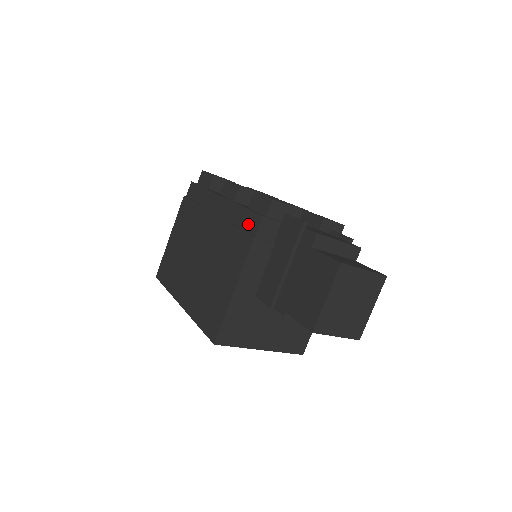
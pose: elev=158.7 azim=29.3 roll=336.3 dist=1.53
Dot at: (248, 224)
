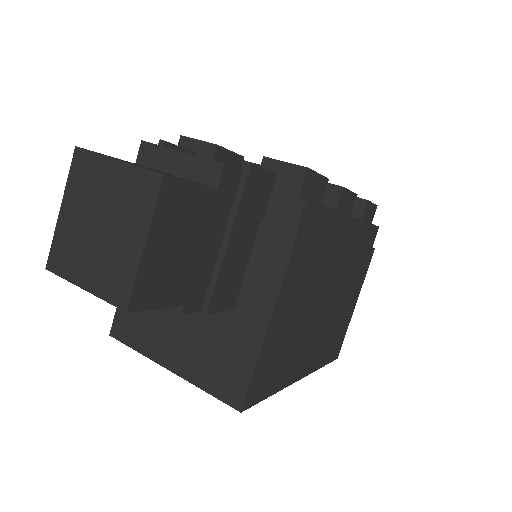
Dot at: occluded
